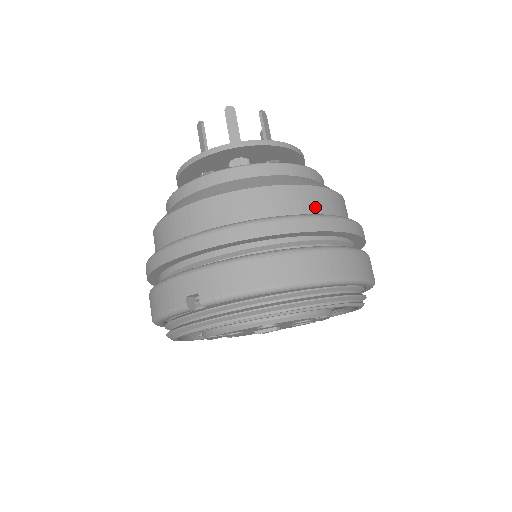
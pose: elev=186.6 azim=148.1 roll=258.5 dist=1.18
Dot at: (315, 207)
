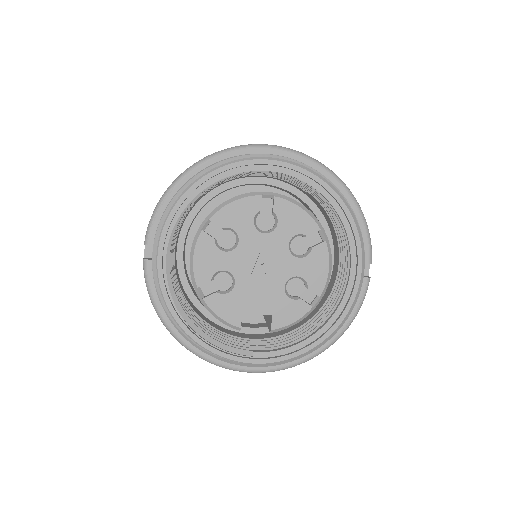
Dot at: occluded
